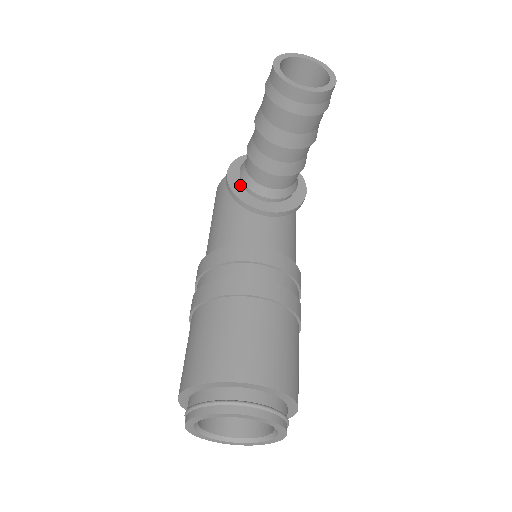
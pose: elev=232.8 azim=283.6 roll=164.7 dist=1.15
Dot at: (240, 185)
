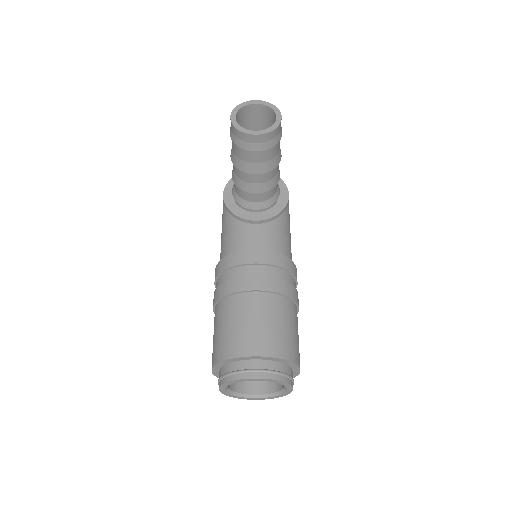
Dot at: (234, 203)
